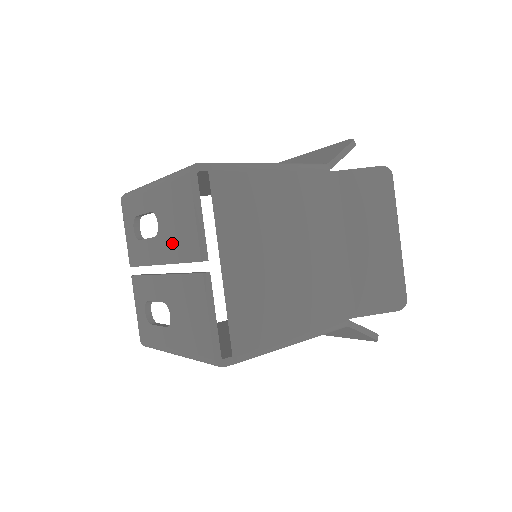
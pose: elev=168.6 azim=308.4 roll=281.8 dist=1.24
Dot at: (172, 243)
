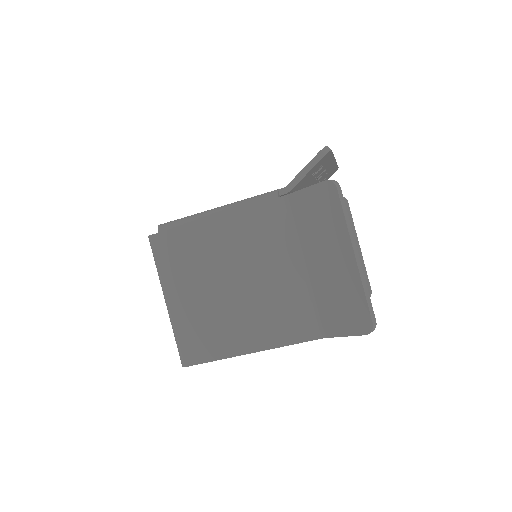
Dot at: occluded
